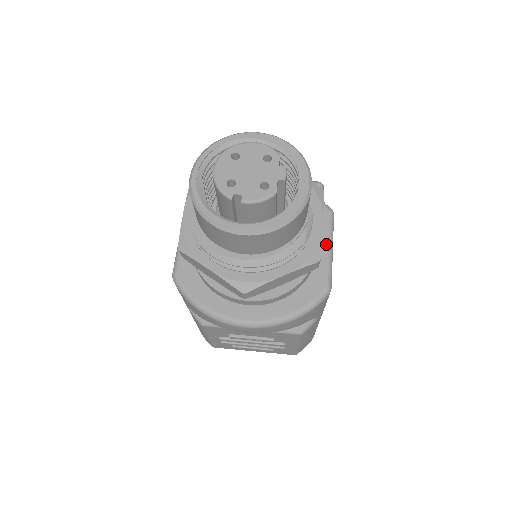
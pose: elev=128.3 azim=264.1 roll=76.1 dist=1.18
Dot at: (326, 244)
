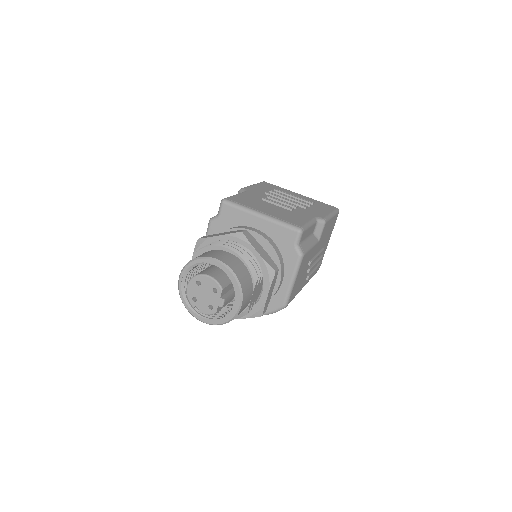
Dot at: (290, 279)
